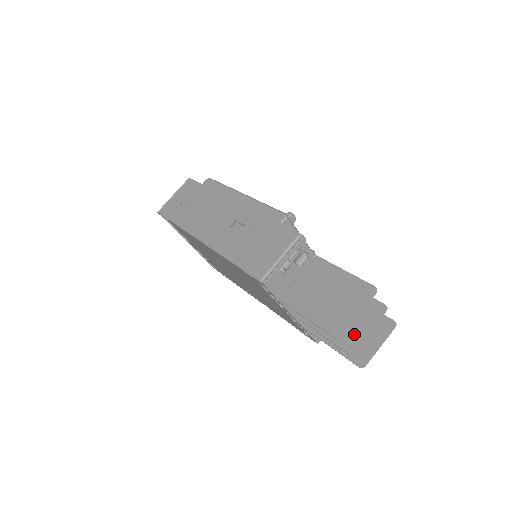
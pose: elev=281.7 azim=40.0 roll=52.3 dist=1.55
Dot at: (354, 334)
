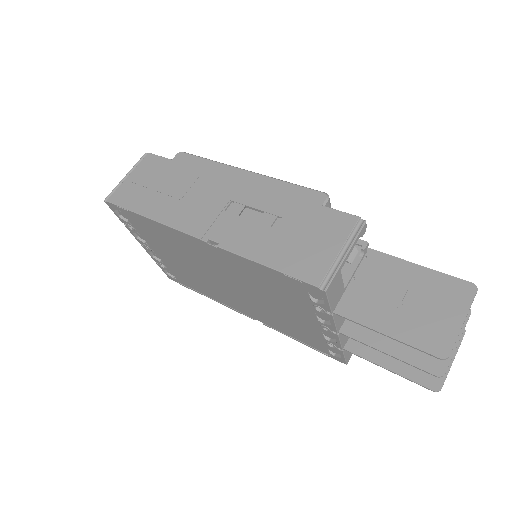
Dot at: occluded
